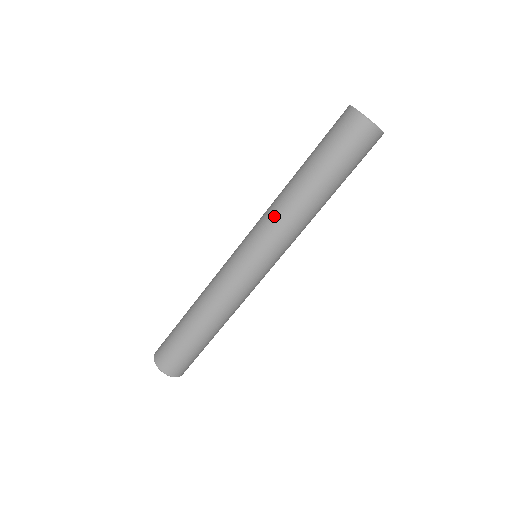
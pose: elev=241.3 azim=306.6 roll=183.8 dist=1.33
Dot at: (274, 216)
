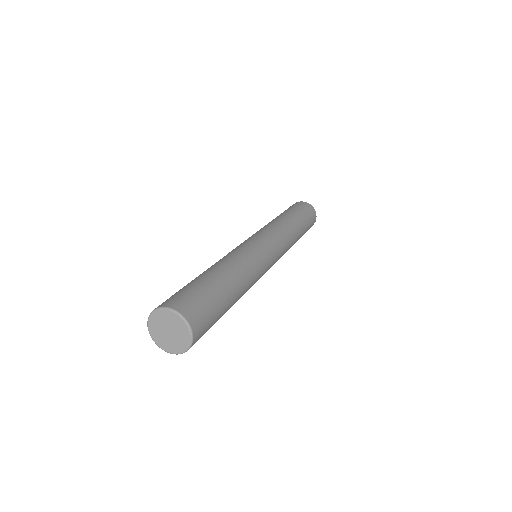
Dot at: (274, 225)
